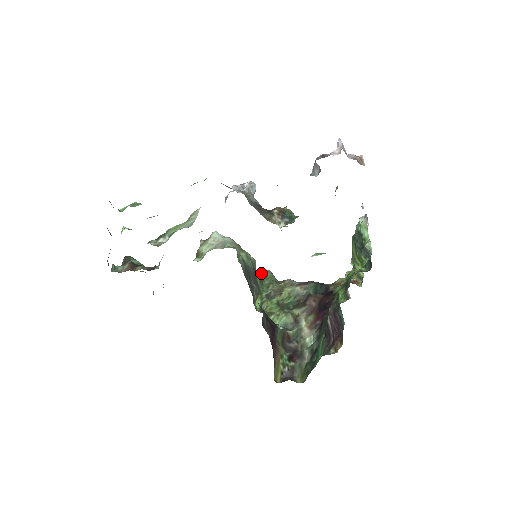
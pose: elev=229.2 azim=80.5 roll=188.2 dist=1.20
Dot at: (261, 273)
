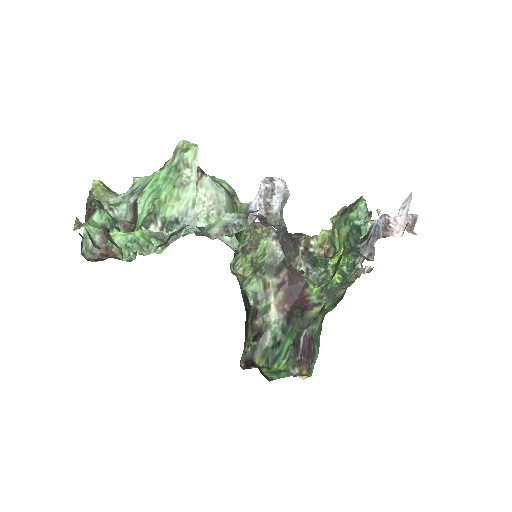
Dot at: occluded
